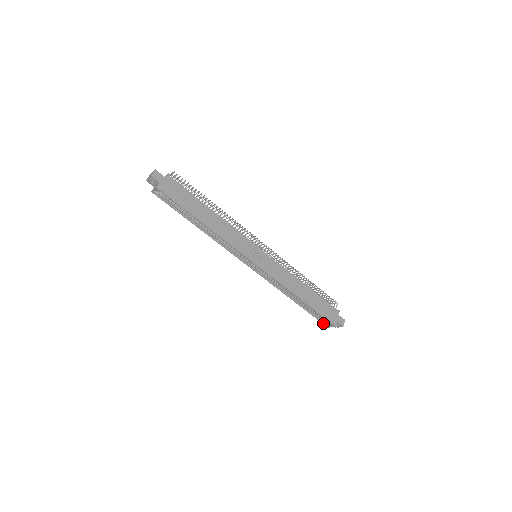
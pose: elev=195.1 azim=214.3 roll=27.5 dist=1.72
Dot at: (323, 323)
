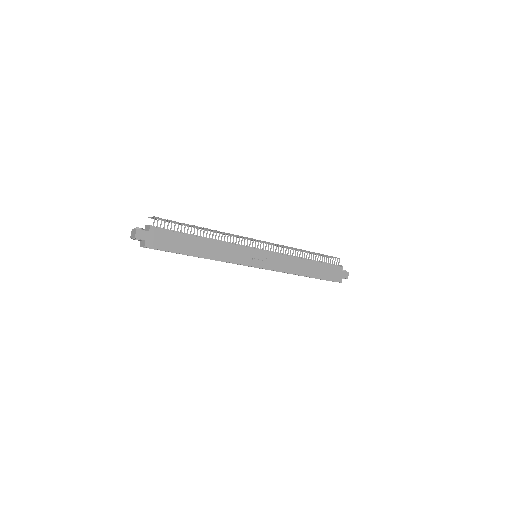
Dot at: occluded
